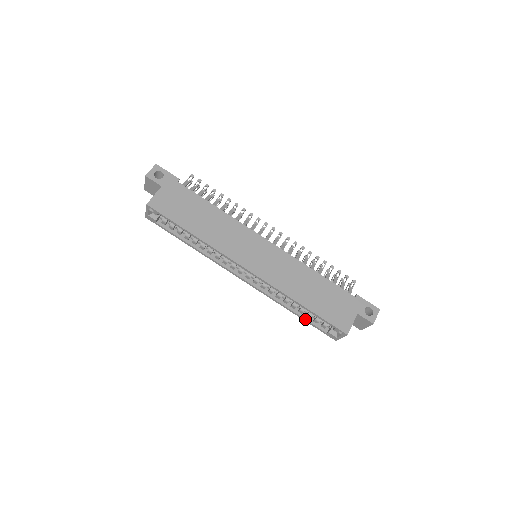
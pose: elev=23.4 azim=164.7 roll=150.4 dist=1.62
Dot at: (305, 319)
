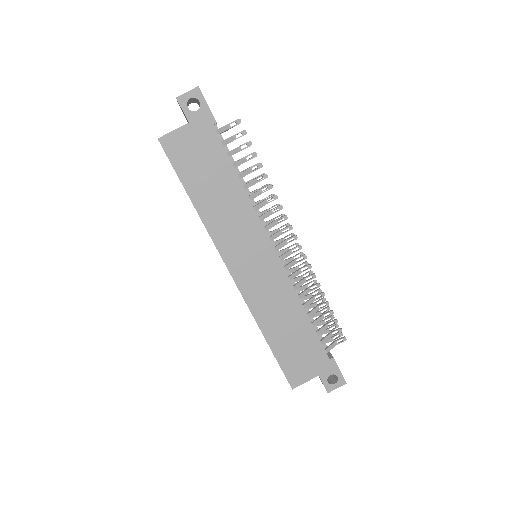
Dot at: occluded
